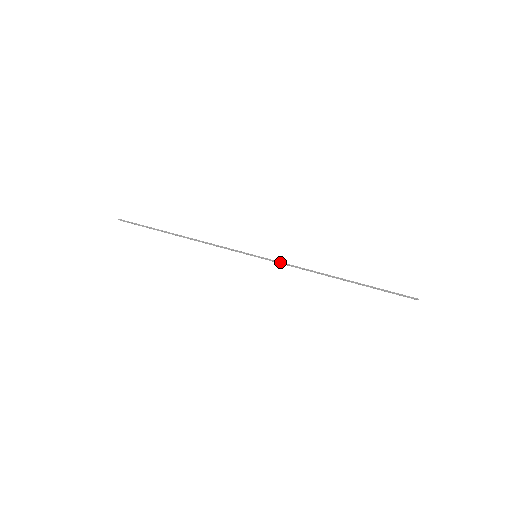
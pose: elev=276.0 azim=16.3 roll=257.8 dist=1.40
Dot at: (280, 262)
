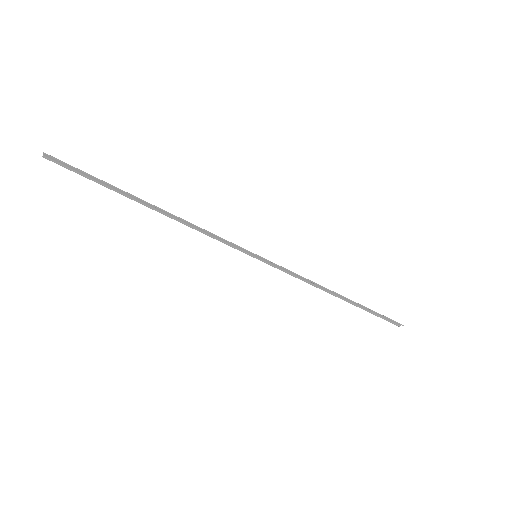
Dot at: (285, 268)
